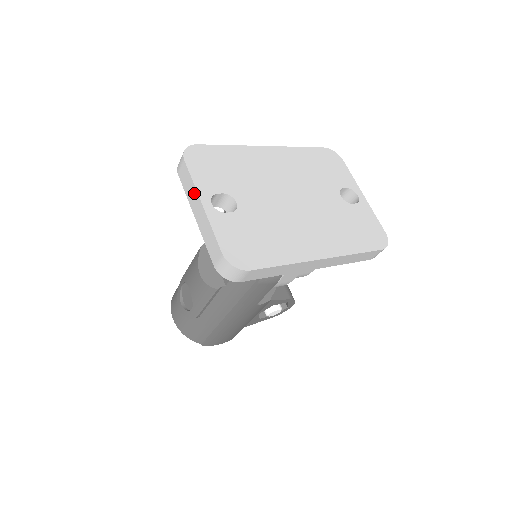
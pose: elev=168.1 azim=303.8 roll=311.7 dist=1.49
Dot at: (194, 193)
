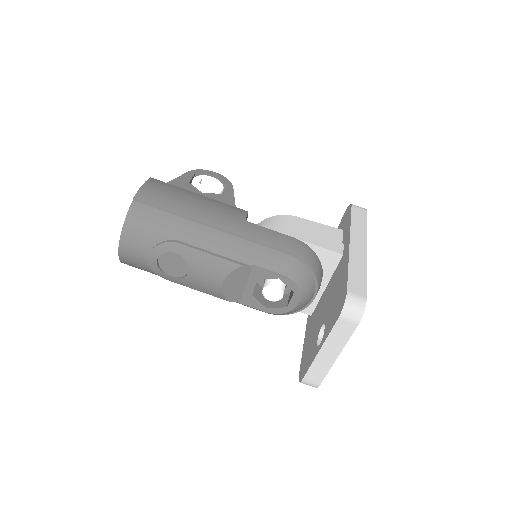
Dot at: (339, 346)
